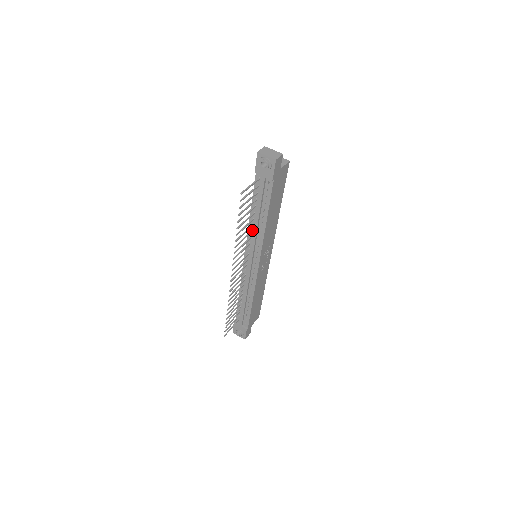
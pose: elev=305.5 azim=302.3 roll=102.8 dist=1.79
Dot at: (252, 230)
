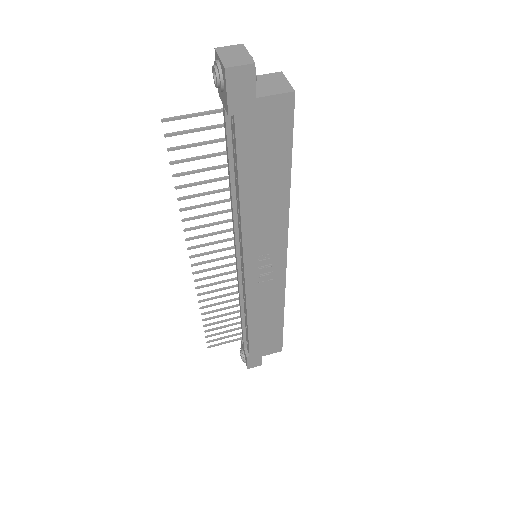
Dot at: occluded
